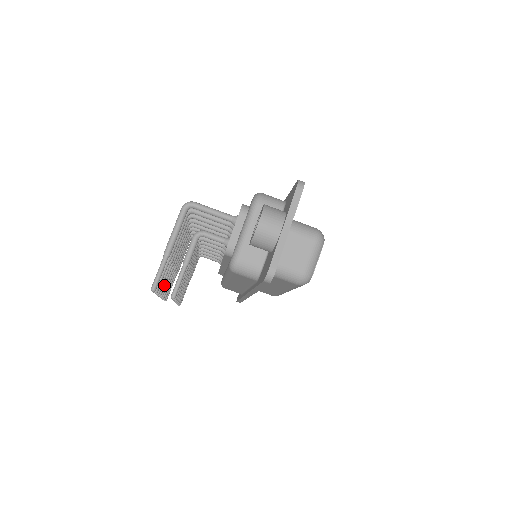
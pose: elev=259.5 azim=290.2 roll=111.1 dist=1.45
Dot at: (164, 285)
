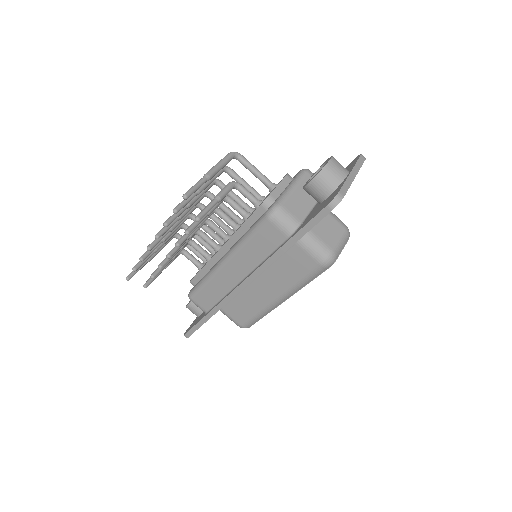
Dot at: (166, 230)
